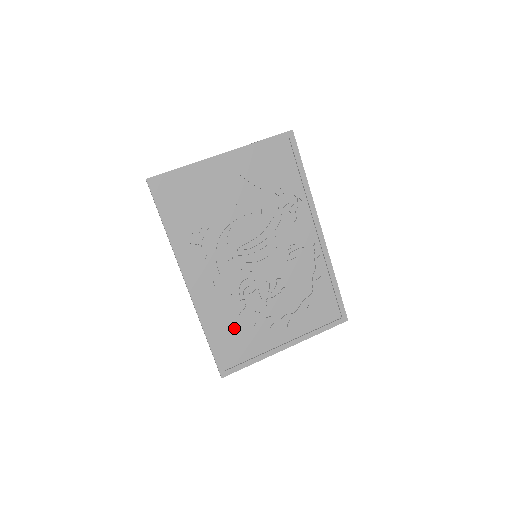
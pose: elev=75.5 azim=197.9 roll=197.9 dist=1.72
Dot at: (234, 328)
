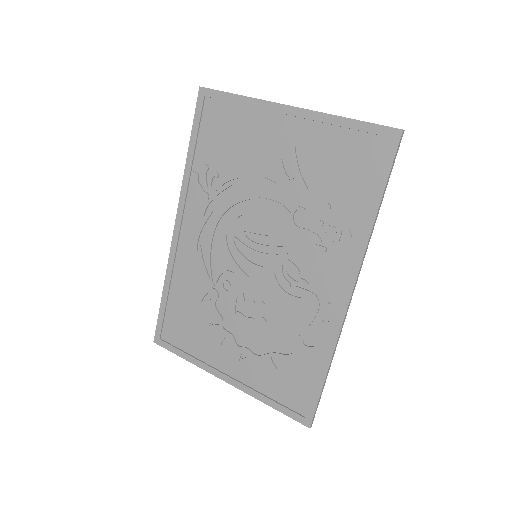
Dot at: (191, 308)
